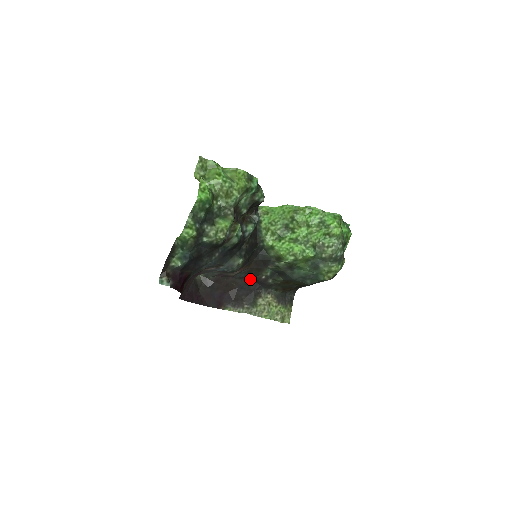
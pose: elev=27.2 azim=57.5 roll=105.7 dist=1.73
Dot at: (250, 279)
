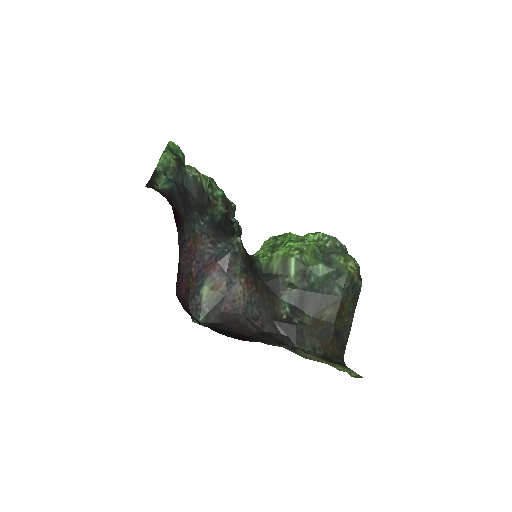
Dot at: (269, 324)
